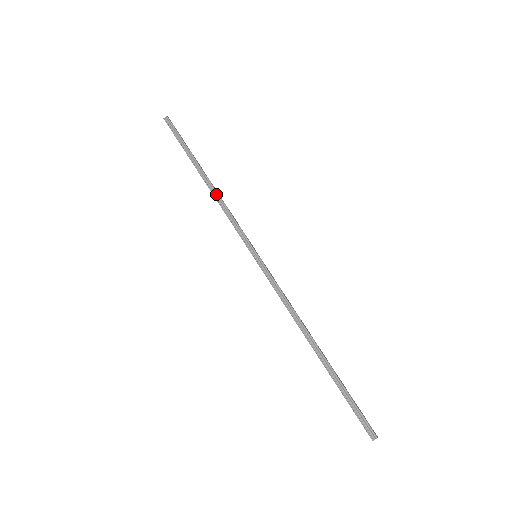
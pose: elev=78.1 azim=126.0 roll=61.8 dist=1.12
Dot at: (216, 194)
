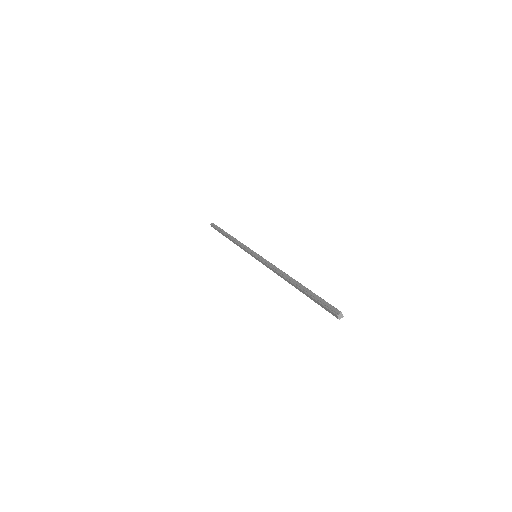
Dot at: (235, 239)
